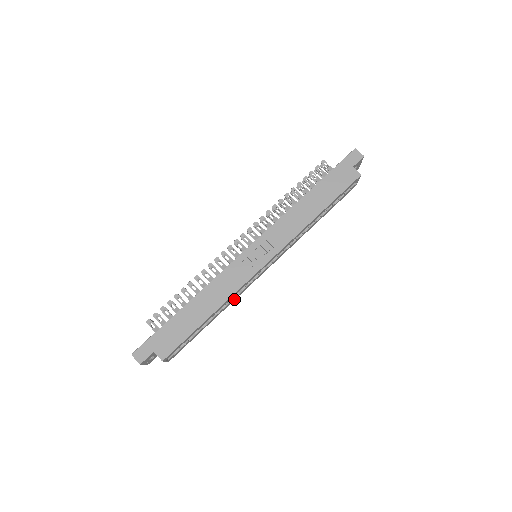
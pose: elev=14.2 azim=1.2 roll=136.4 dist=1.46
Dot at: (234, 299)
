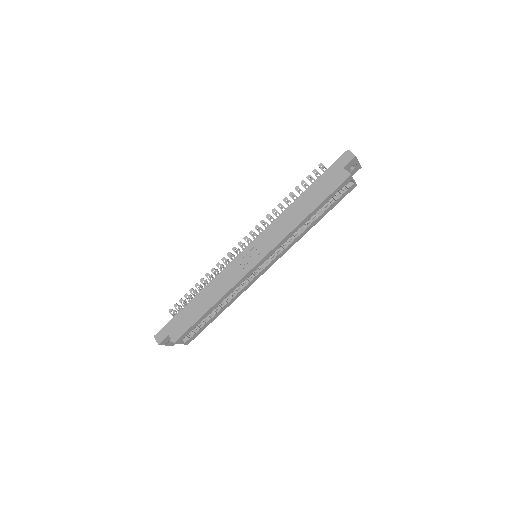
Dot at: (239, 294)
